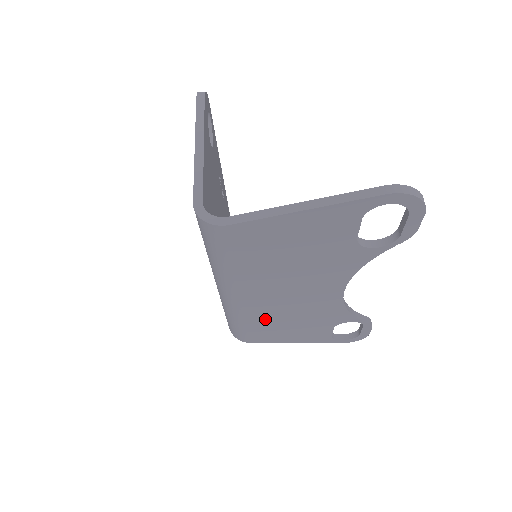
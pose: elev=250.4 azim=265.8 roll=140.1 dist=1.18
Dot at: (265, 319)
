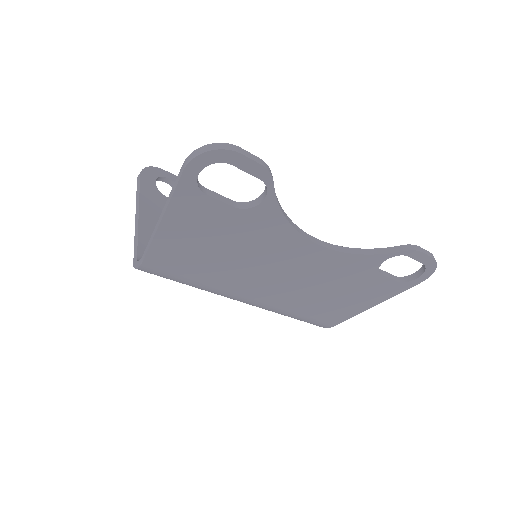
Dot at: (304, 302)
